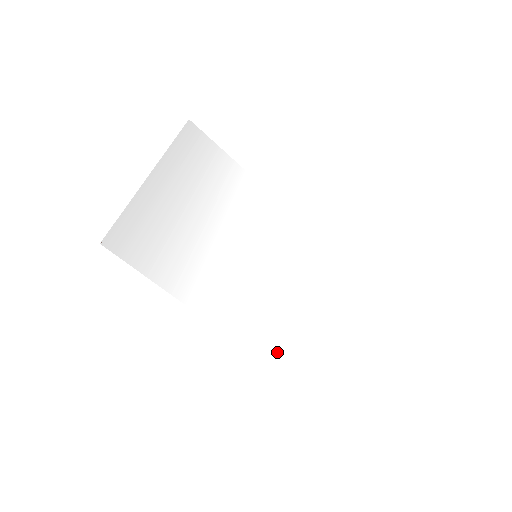
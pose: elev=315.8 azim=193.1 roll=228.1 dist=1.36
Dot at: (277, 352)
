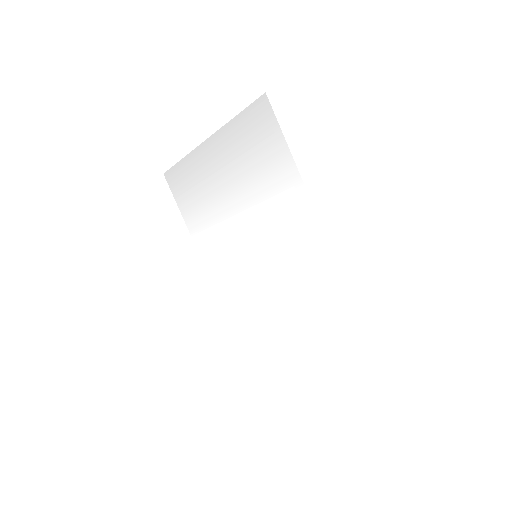
Dot at: (334, 291)
